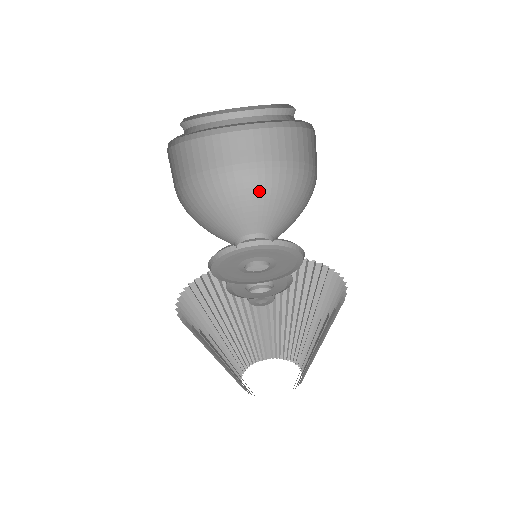
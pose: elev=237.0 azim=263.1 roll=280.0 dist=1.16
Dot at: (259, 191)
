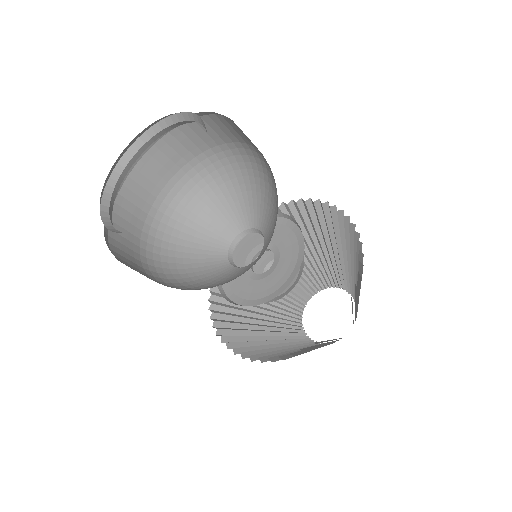
Dot at: (224, 180)
